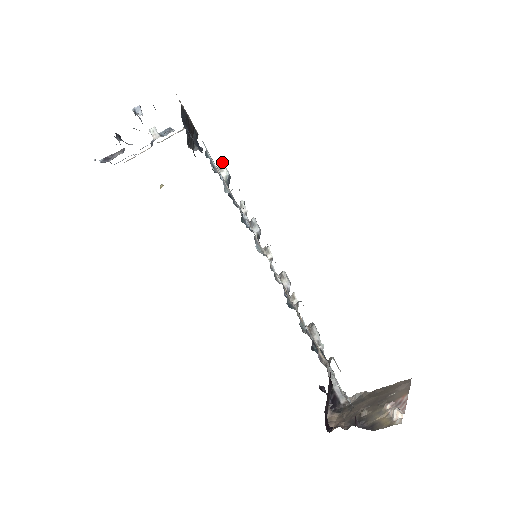
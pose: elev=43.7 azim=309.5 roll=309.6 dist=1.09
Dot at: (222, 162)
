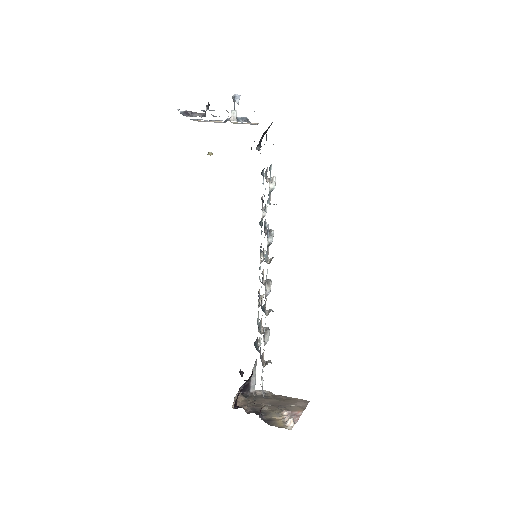
Dot at: occluded
